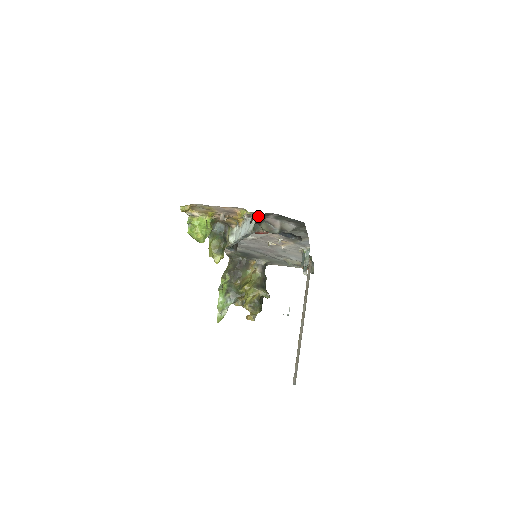
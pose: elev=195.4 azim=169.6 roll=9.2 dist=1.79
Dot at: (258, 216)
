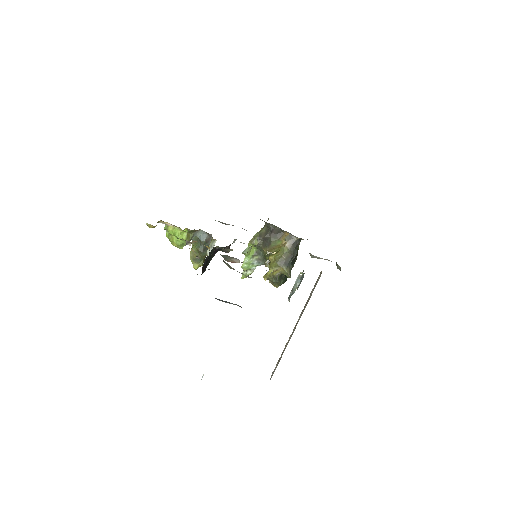
Dot at: occluded
